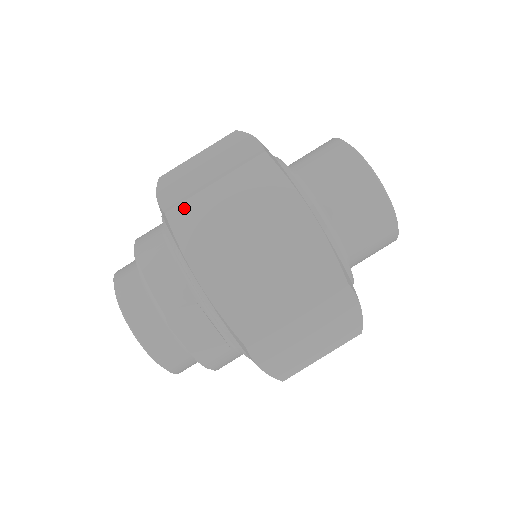
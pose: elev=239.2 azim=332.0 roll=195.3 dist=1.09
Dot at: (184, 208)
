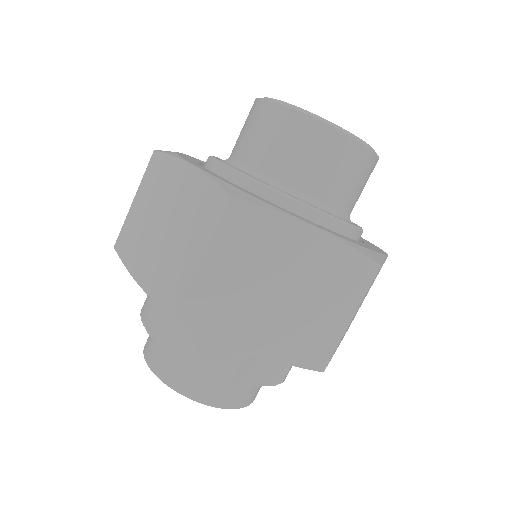
Dot at: (190, 302)
